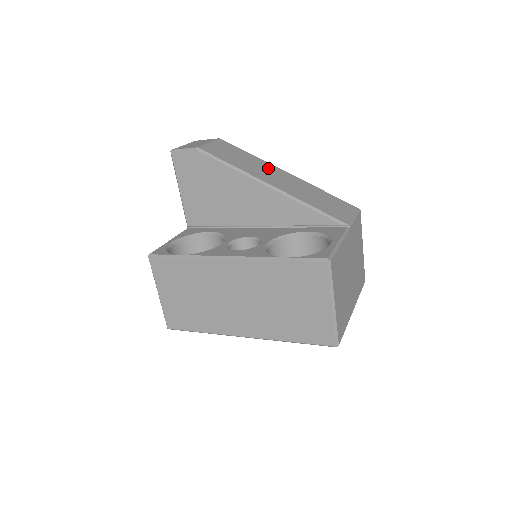
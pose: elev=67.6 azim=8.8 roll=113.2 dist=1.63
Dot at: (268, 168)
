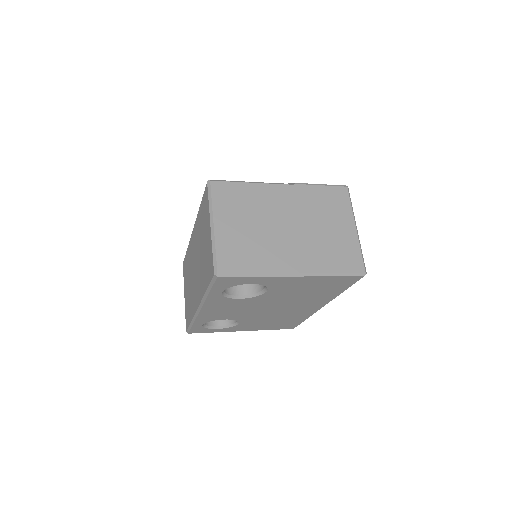
Dot at: occluded
